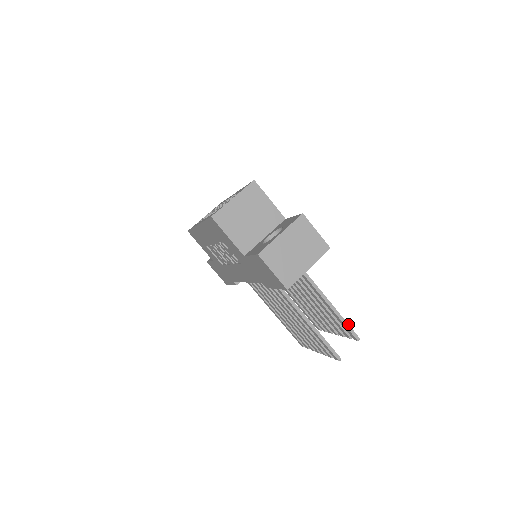
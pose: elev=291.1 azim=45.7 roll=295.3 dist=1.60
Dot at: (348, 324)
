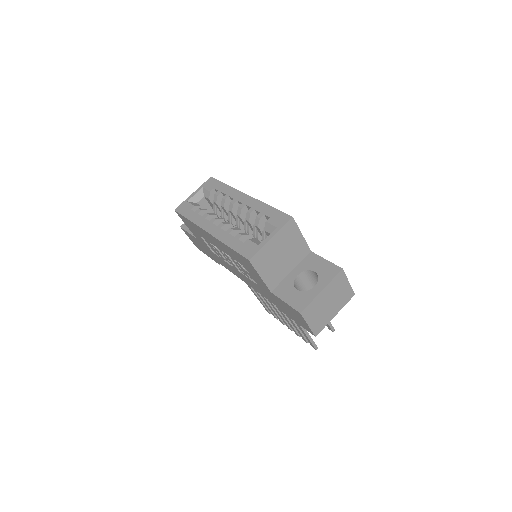
Dot at: occluded
